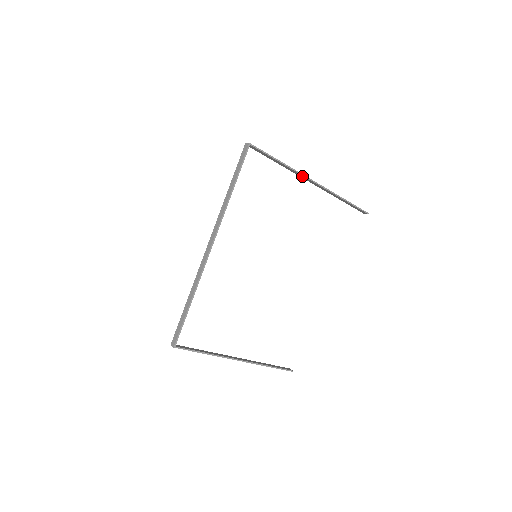
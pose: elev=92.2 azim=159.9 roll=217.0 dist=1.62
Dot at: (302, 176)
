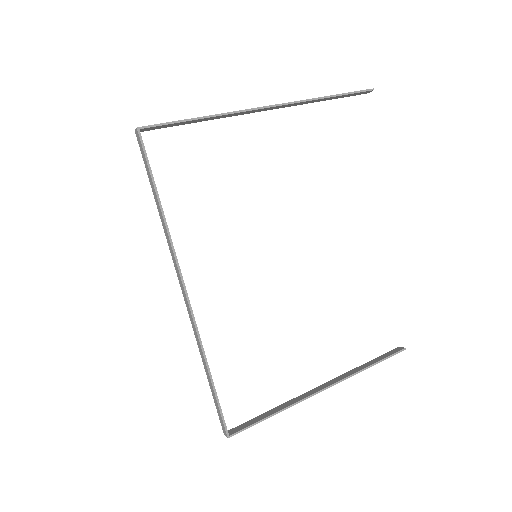
Dot at: (245, 112)
